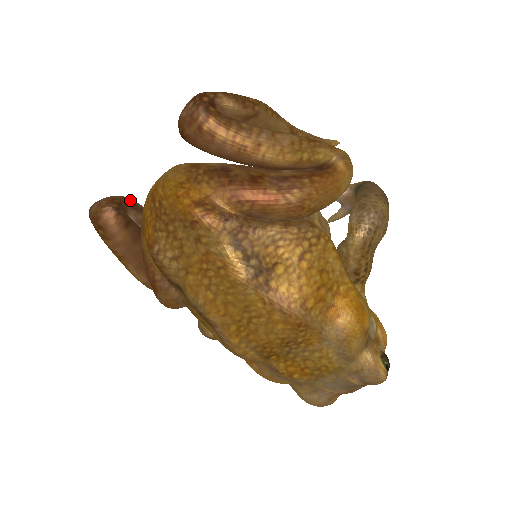
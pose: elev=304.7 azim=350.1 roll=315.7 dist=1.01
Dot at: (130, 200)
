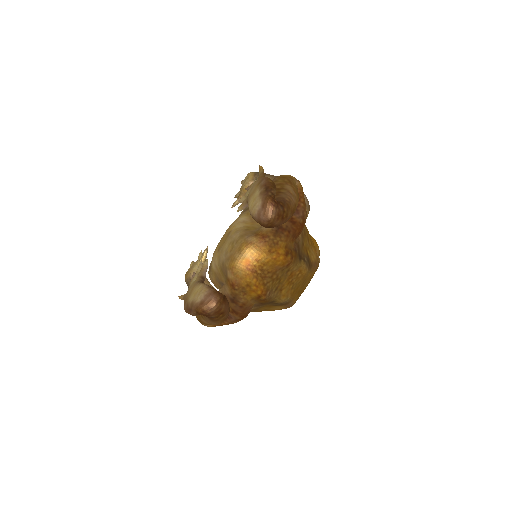
Dot at: (208, 285)
